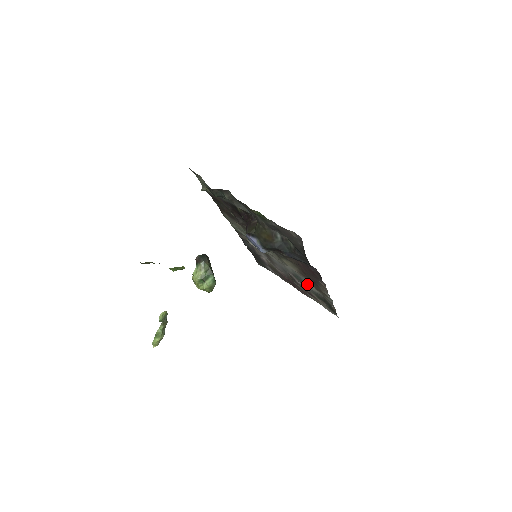
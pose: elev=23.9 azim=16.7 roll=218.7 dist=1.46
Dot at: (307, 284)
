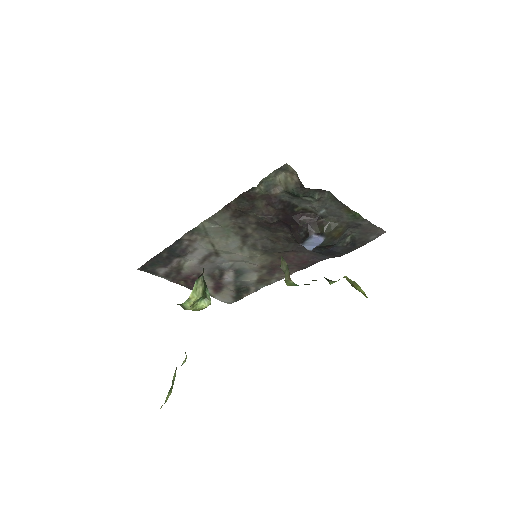
Dot at: (247, 277)
